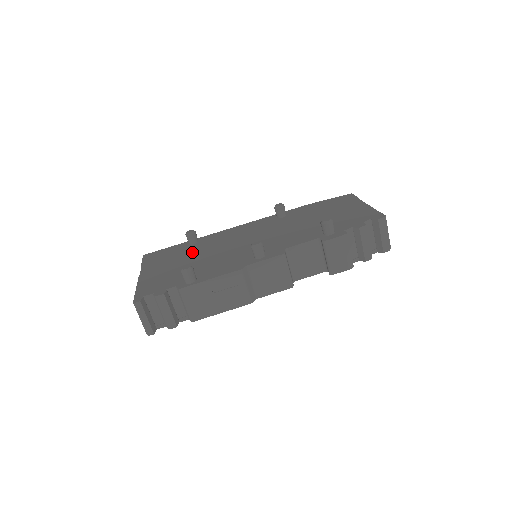
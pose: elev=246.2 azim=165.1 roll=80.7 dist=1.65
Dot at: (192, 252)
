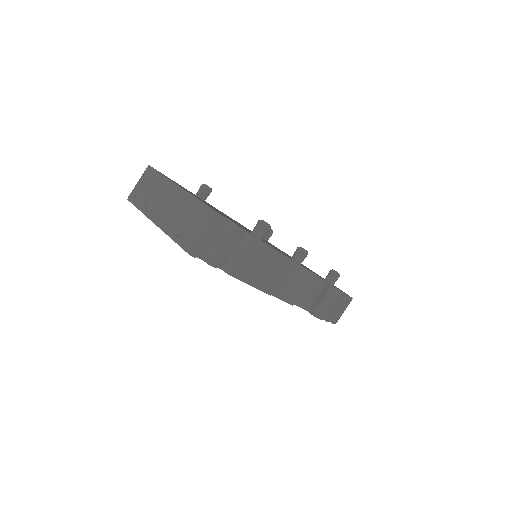
Dot at: occluded
